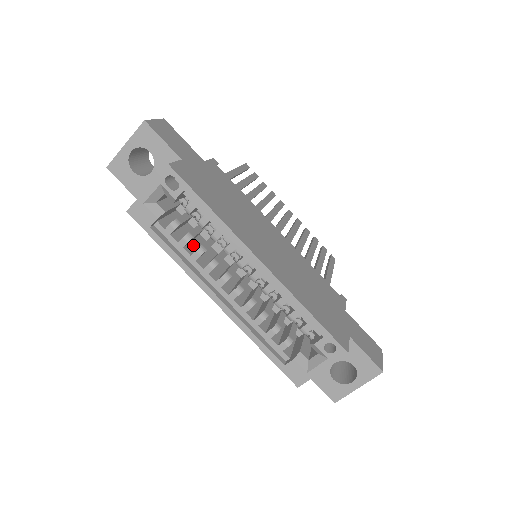
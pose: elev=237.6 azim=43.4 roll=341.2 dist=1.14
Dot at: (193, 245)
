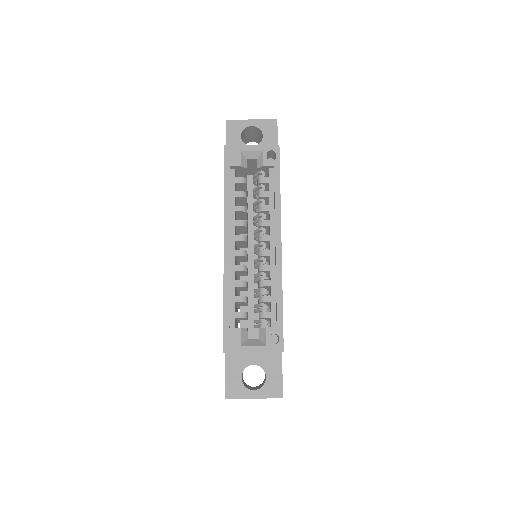
Dot at: occluded
